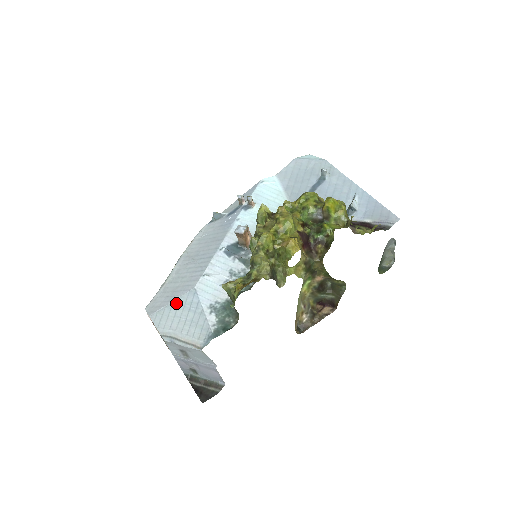
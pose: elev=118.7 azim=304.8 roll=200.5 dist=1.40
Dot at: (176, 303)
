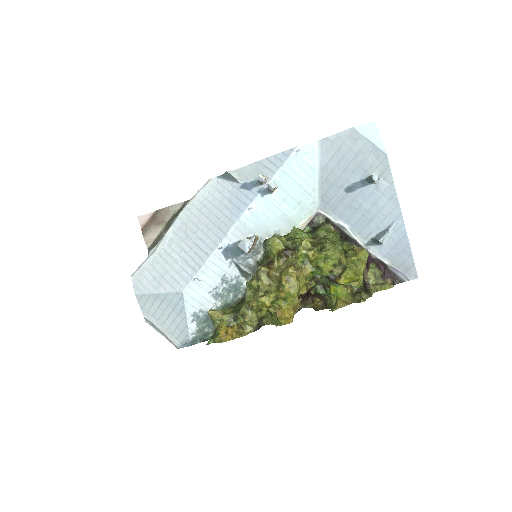
Dot at: (162, 297)
